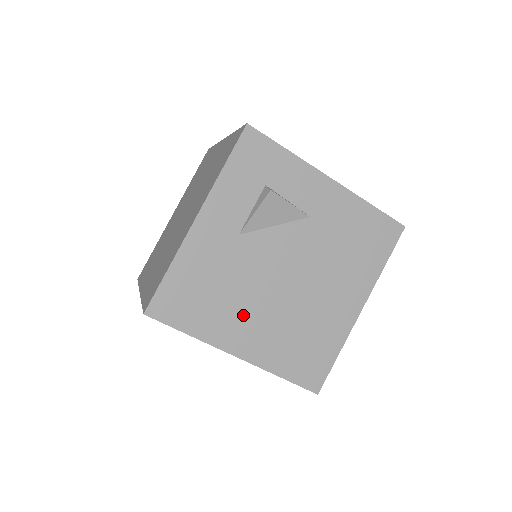
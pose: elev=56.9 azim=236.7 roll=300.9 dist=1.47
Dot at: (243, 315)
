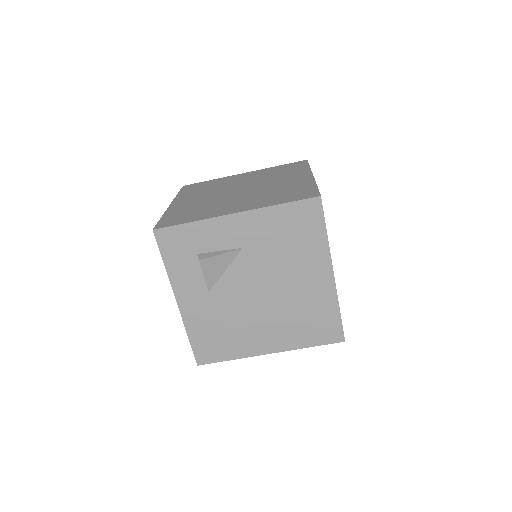
Dot at: (253, 331)
